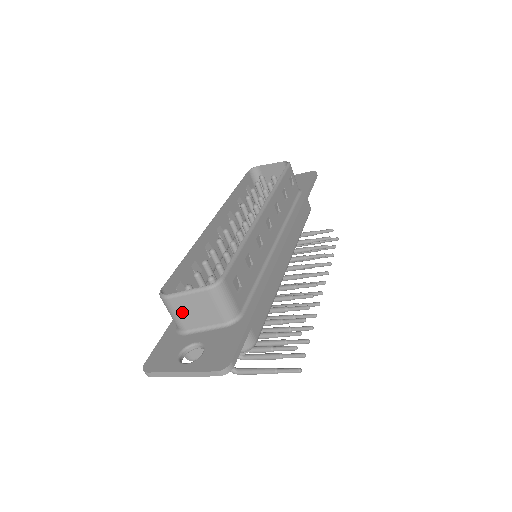
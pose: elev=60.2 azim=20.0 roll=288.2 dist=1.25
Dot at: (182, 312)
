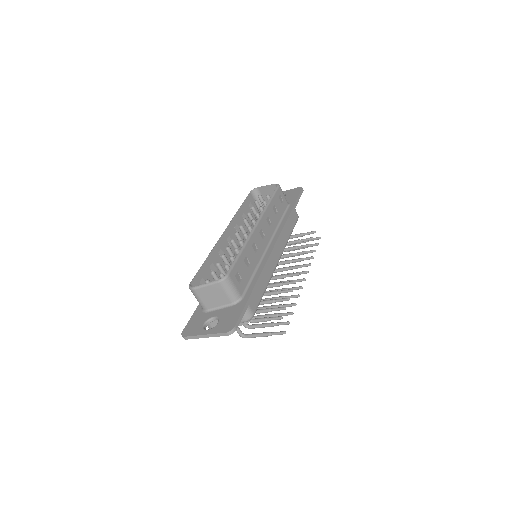
Dot at: (204, 298)
